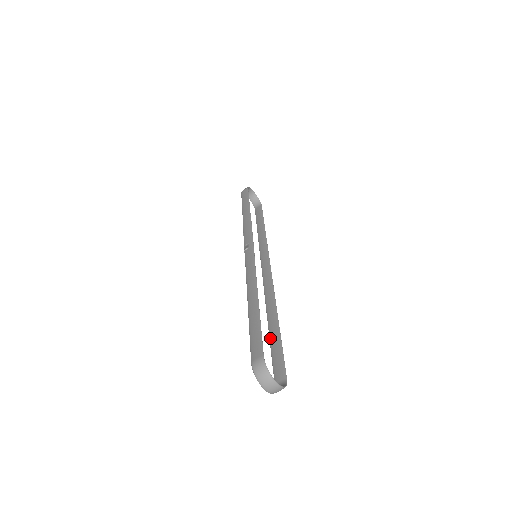
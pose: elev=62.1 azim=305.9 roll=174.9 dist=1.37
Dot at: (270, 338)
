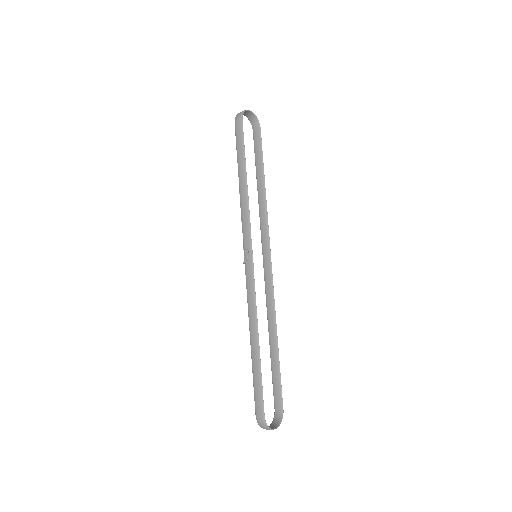
Dot at: (271, 359)
